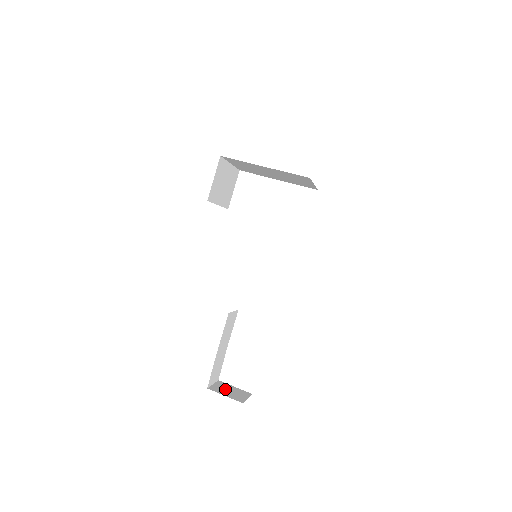
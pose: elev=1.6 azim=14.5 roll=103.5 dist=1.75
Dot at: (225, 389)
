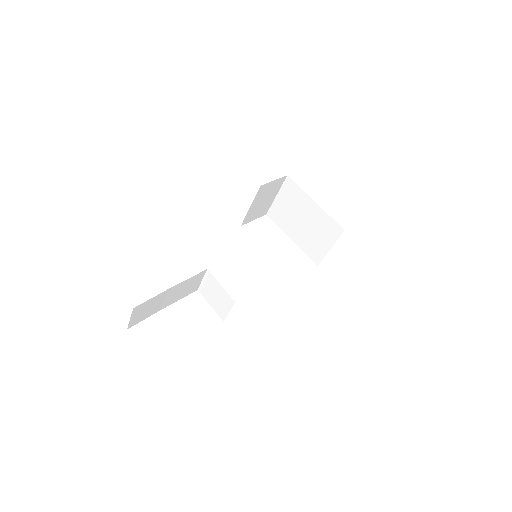
Dot at: occluded
